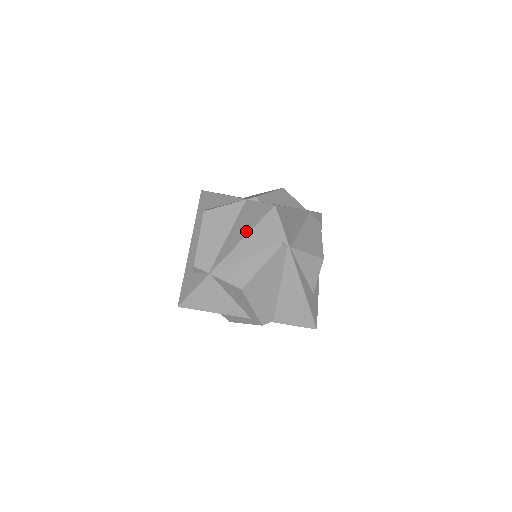
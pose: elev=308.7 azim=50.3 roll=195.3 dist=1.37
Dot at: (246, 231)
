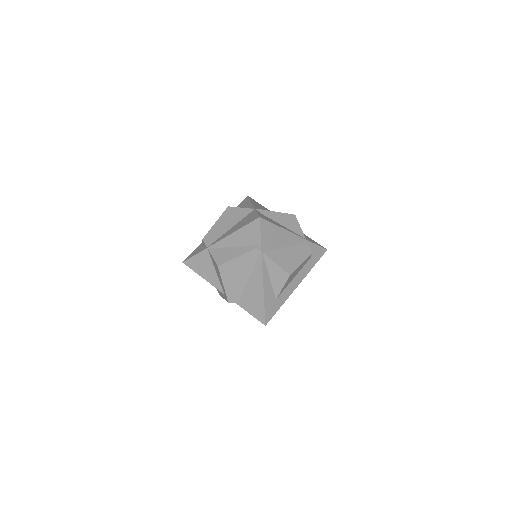
Dot at: (238, 228)
